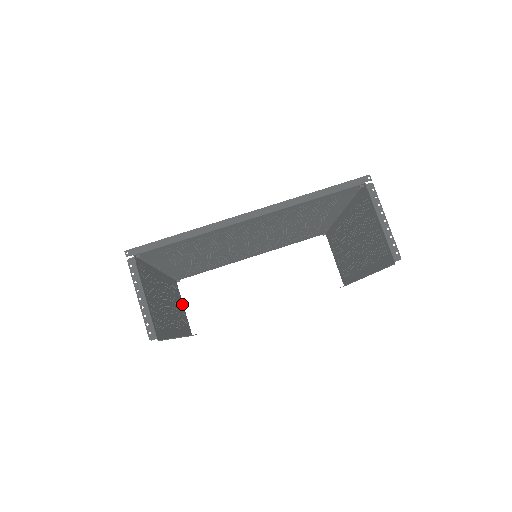
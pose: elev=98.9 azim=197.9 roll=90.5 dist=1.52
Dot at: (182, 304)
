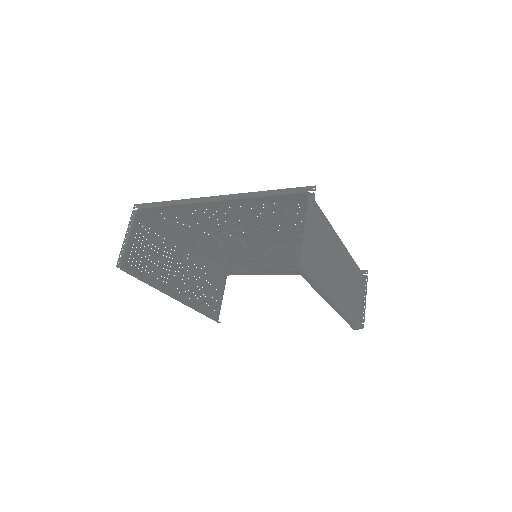
Dot at: (221, 294)
